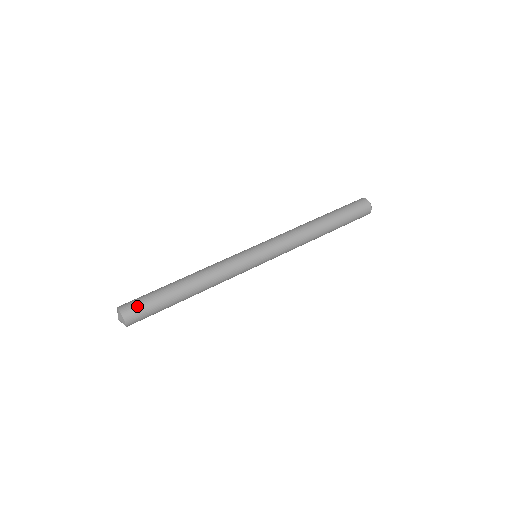
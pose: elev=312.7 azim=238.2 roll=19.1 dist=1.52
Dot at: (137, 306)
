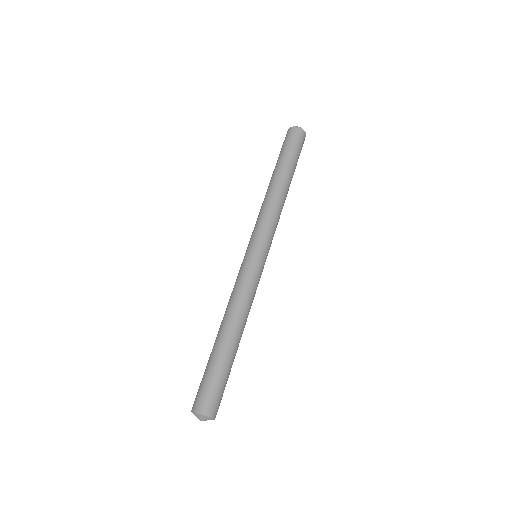
Dot at: (215, 397)
